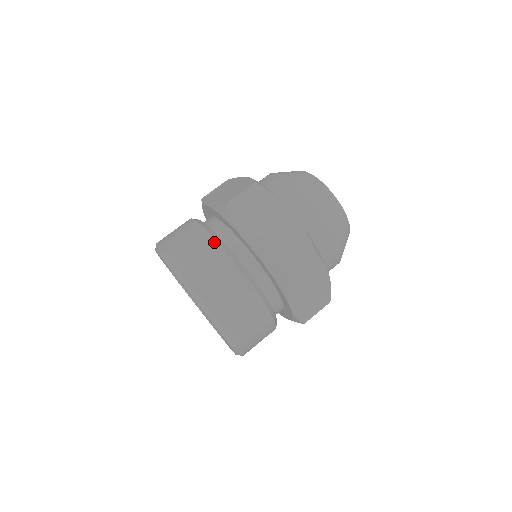
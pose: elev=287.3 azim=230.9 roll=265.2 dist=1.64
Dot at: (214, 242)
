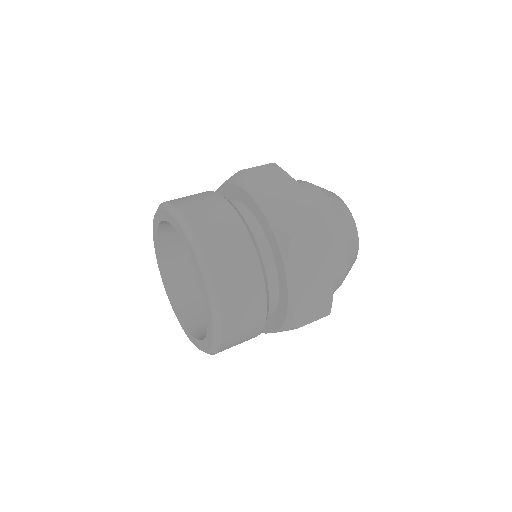
Dot at: (221, 197)
